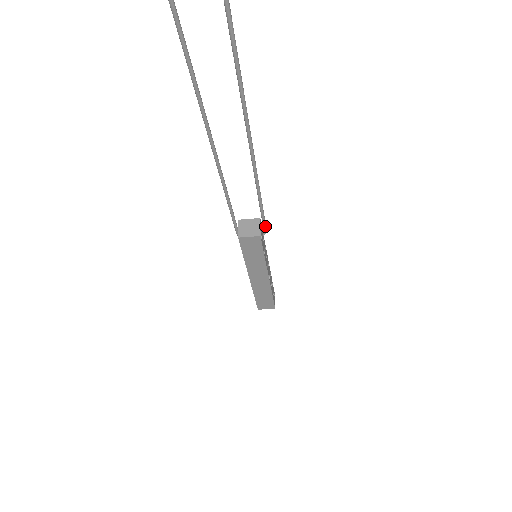
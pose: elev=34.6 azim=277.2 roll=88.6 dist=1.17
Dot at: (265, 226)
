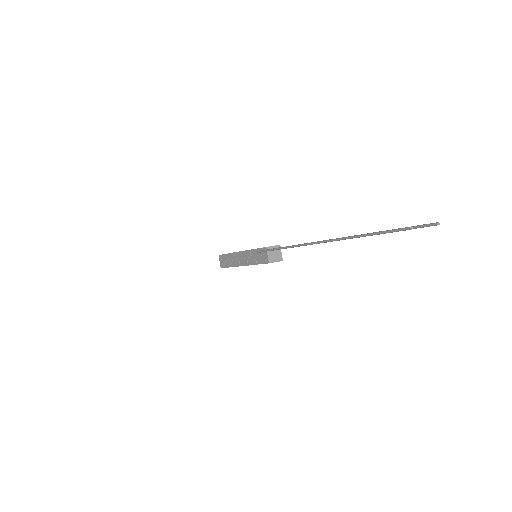
Dot at: occluded
